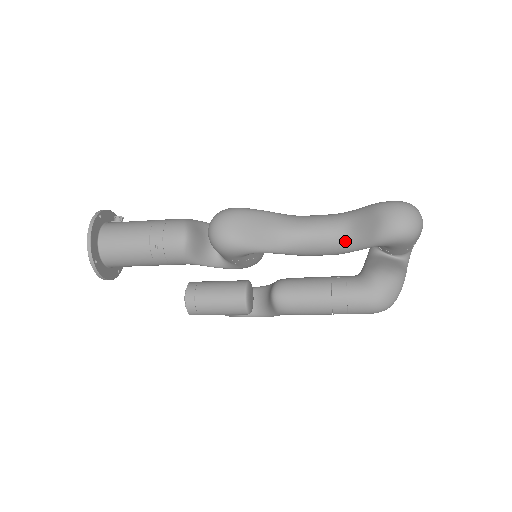
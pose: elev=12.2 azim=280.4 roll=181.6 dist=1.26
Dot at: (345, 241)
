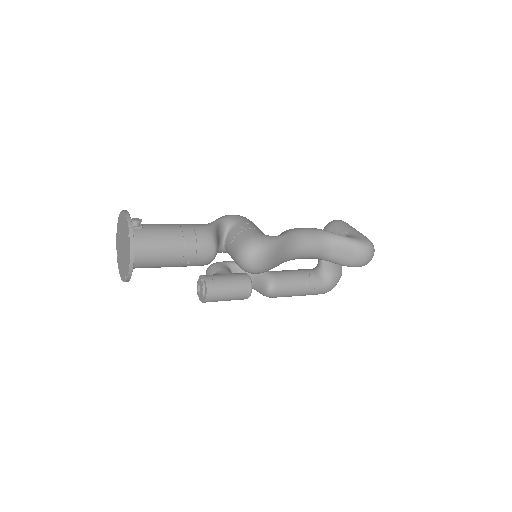
Dot at: (324, 258)
